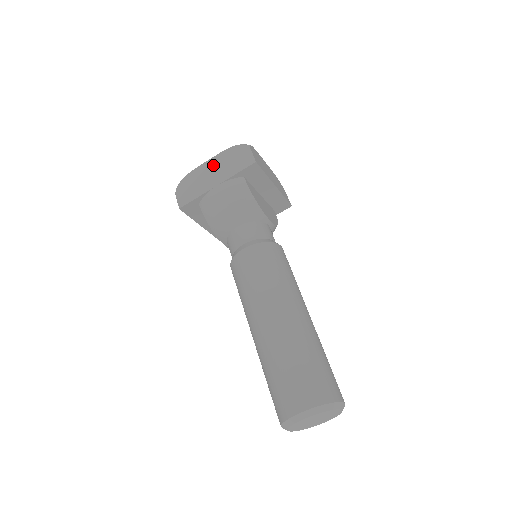
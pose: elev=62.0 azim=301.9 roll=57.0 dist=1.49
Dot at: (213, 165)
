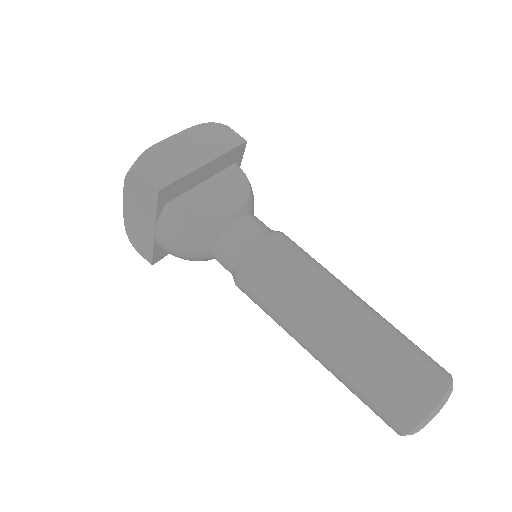
Dot at: (131, 208)
